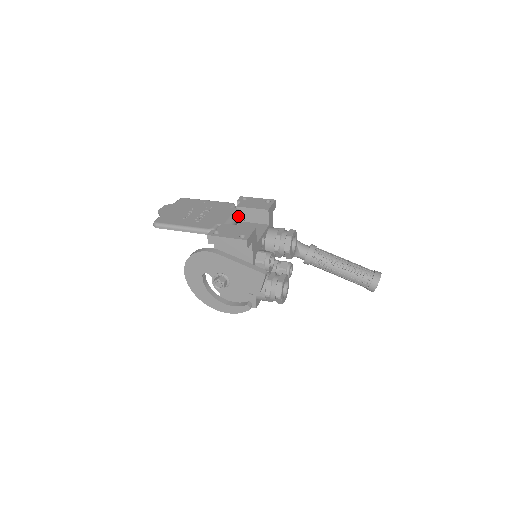
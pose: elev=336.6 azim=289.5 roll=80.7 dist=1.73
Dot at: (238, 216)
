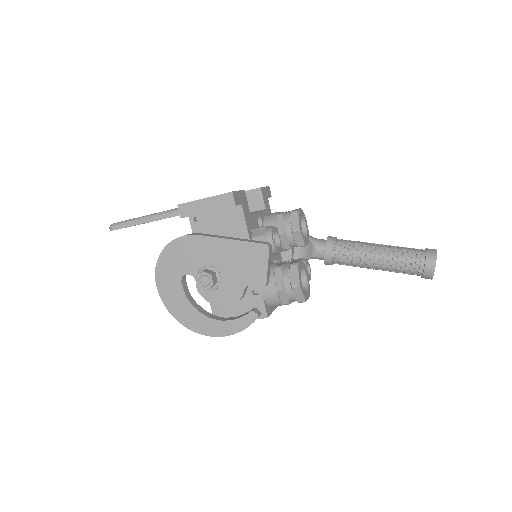
Dot at: occluded
